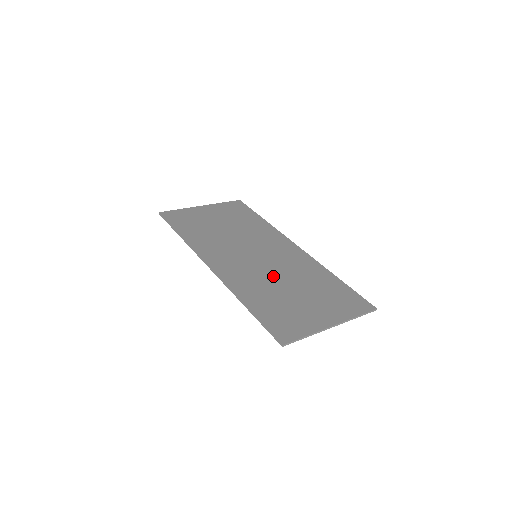
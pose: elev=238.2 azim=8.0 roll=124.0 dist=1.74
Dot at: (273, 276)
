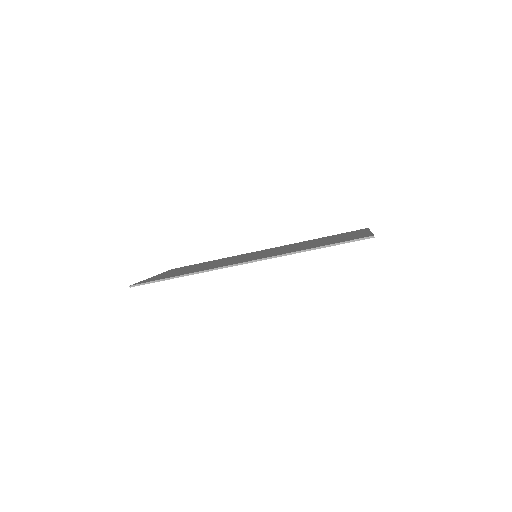
Dot at: (290, 248)
